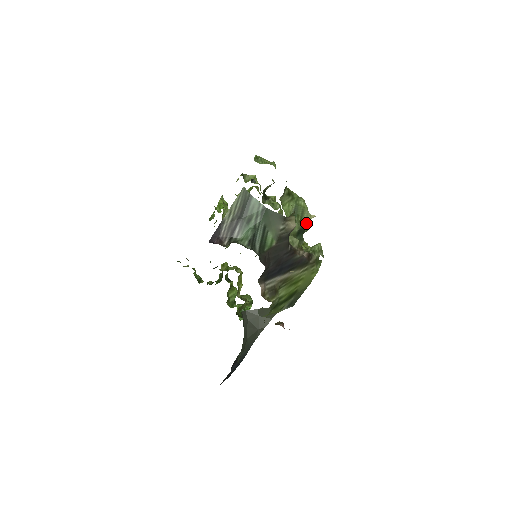
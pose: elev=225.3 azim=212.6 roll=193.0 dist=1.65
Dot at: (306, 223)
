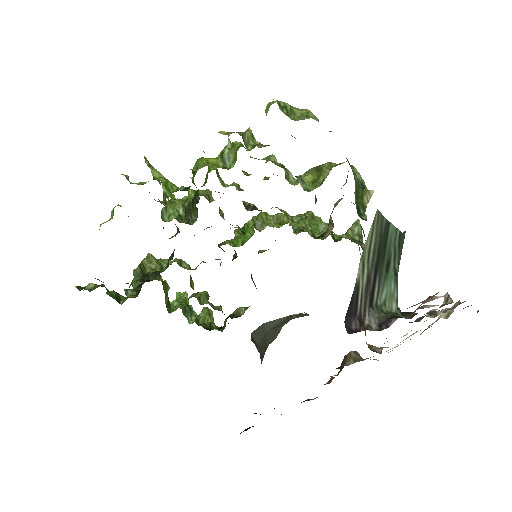
Dot at: (366, 206)
